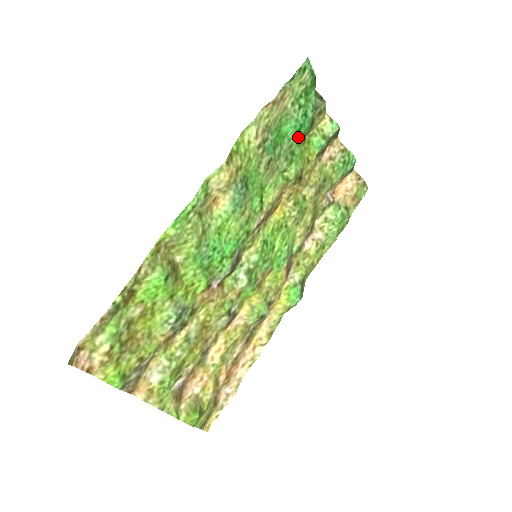
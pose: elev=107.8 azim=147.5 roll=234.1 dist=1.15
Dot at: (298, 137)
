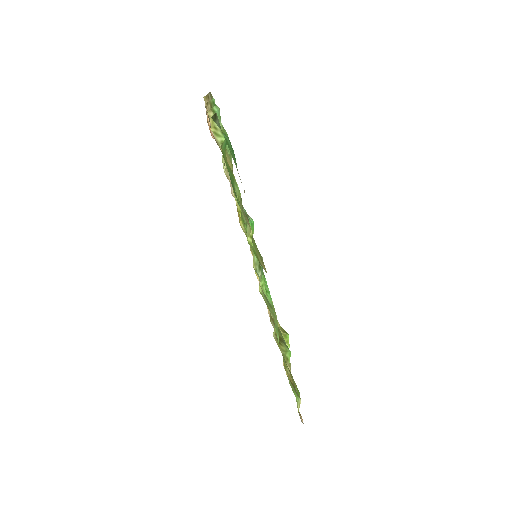
Dot at: occluded
